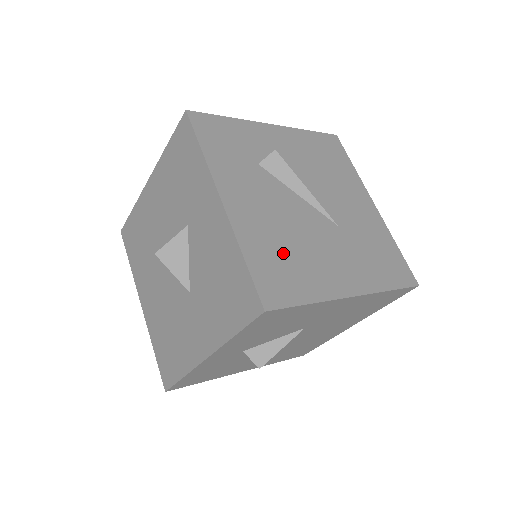
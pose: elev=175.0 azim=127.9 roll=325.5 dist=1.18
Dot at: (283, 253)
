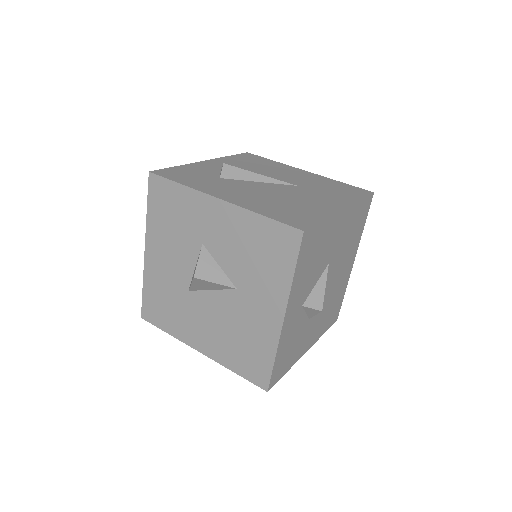
Dot at: (282, 206)
